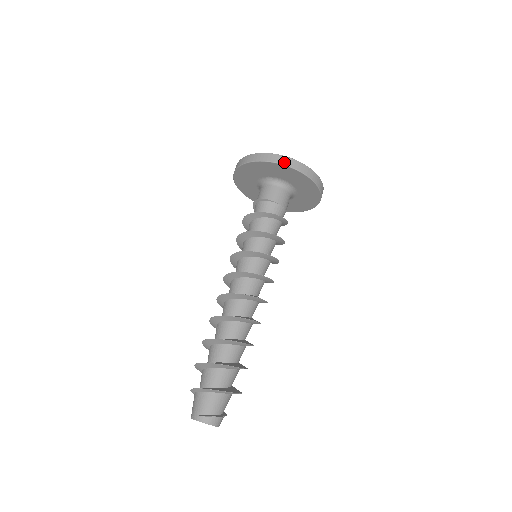
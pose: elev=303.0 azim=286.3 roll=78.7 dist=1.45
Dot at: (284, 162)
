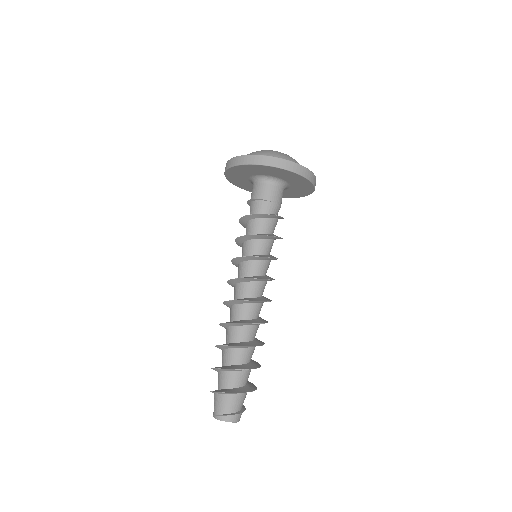
Dot at: (267, 162)
